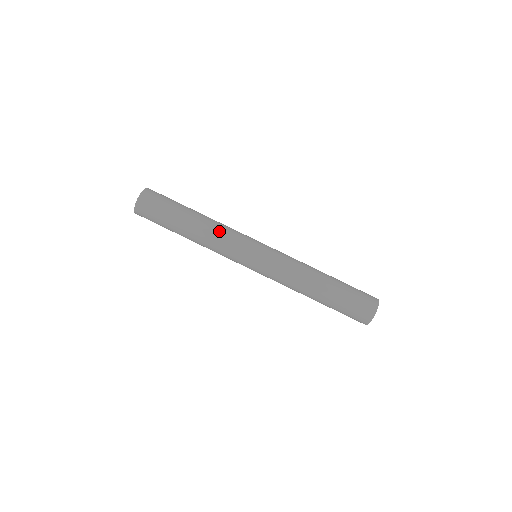
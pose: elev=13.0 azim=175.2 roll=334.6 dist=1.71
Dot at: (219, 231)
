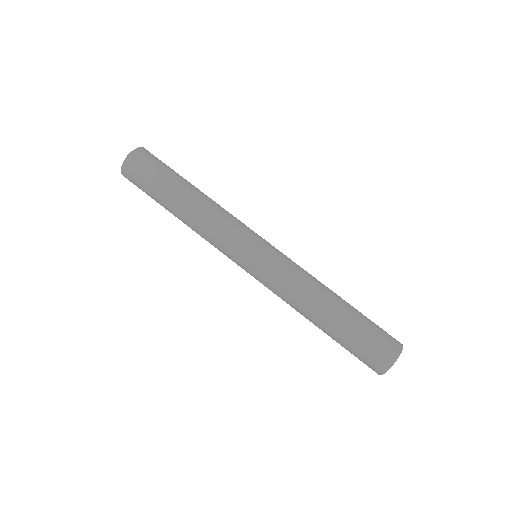
Dot at: (217, 213)
